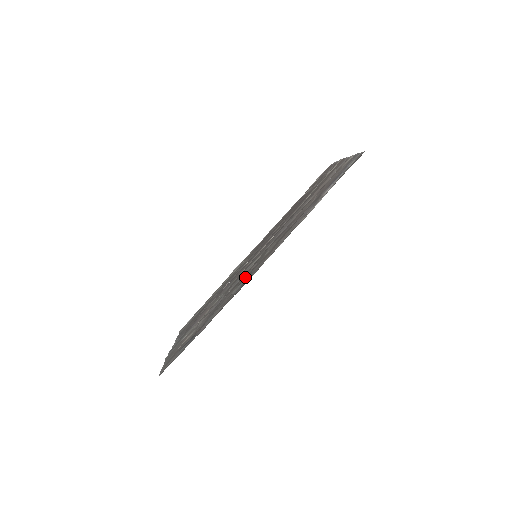
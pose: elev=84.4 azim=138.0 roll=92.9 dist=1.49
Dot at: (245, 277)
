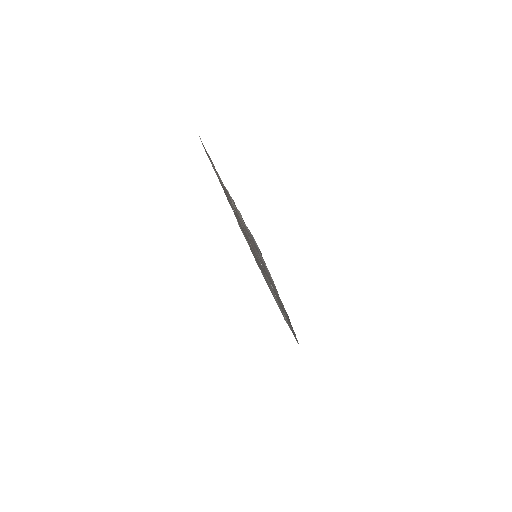
Dot at: occluded
